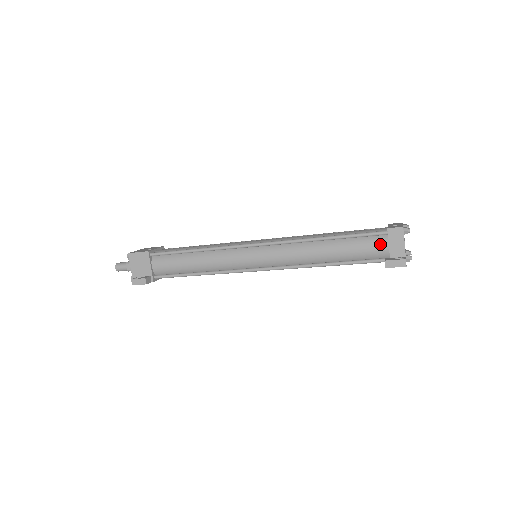
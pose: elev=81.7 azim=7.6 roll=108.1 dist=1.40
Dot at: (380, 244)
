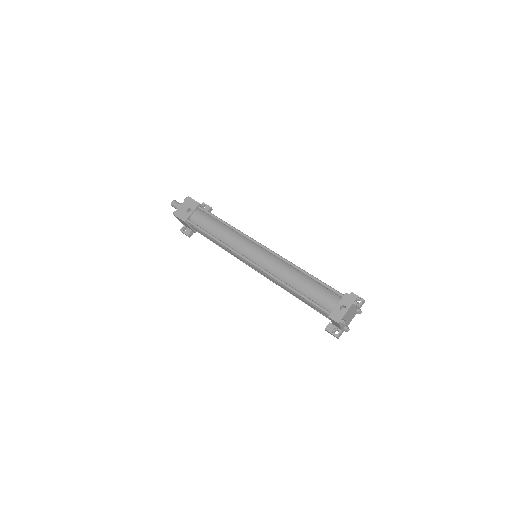
Dot at: (326, 316)
